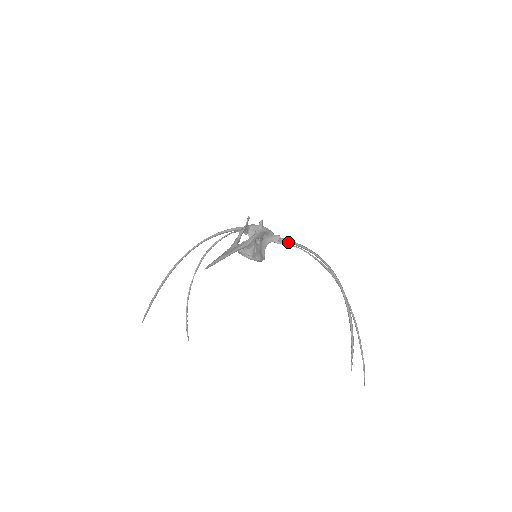
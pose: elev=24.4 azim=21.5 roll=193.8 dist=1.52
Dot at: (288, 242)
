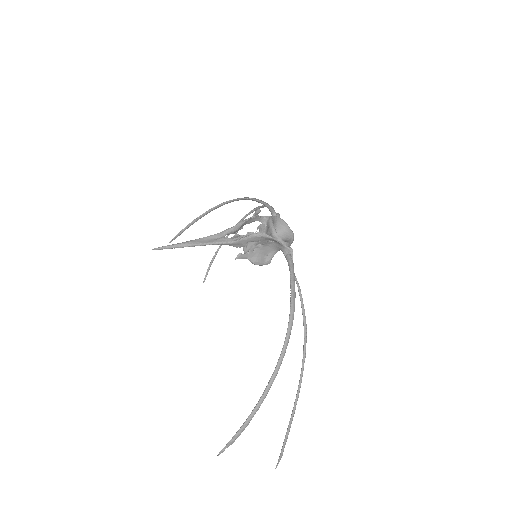
Dot at: occluded
